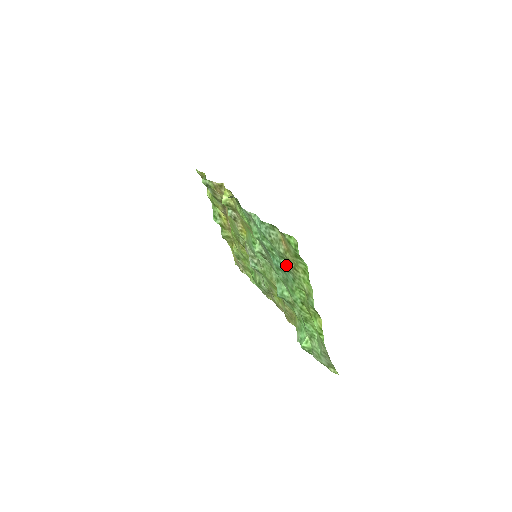
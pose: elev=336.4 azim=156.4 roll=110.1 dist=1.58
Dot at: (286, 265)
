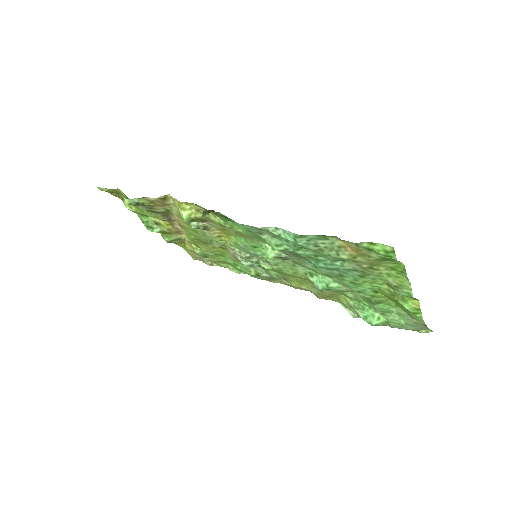
Dot at: (346, 266)
